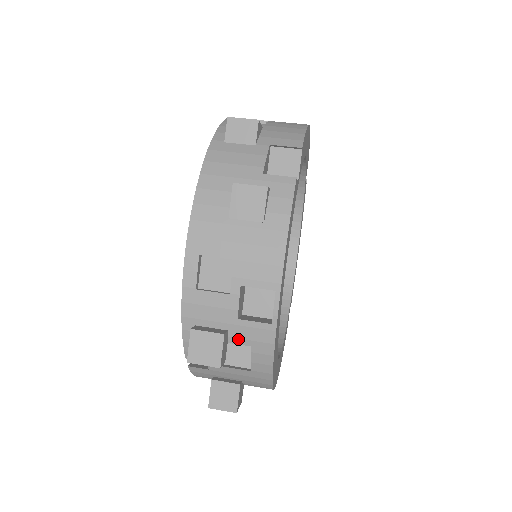
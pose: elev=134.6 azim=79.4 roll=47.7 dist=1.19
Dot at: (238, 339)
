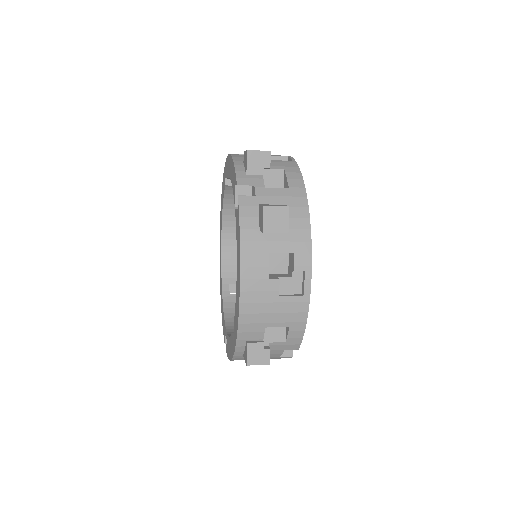
Dot at: (274, 167)
